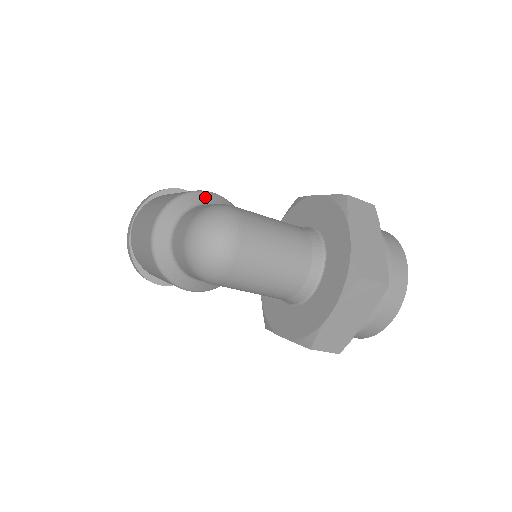
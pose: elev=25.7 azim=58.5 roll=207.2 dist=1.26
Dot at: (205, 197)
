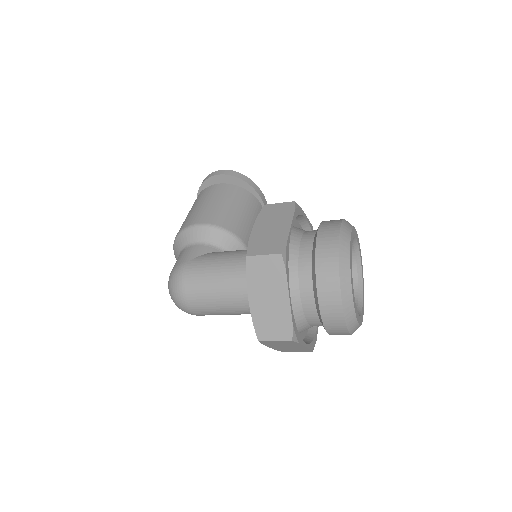
Dot at: (189, 236)
